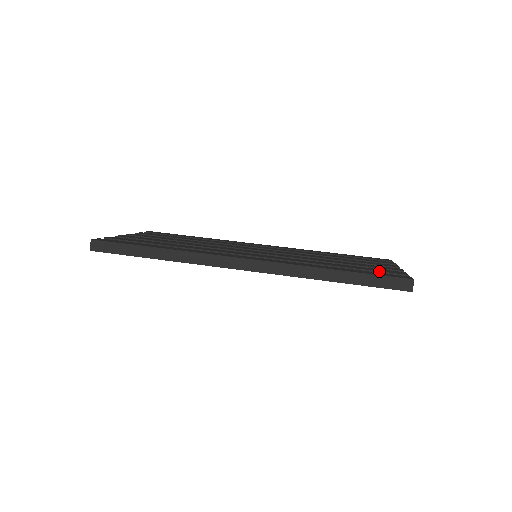
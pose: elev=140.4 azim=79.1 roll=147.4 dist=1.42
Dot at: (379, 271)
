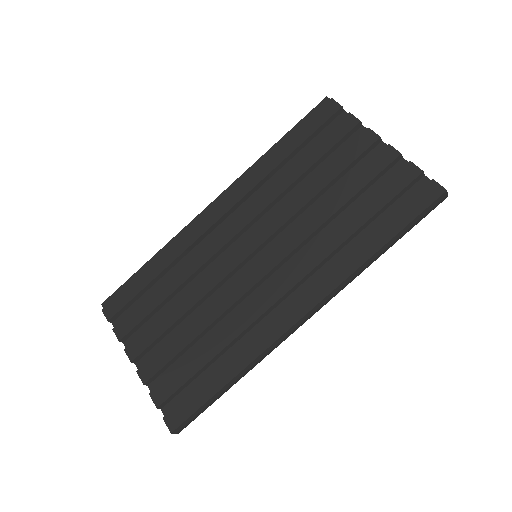
Dot at: (398, 194)
